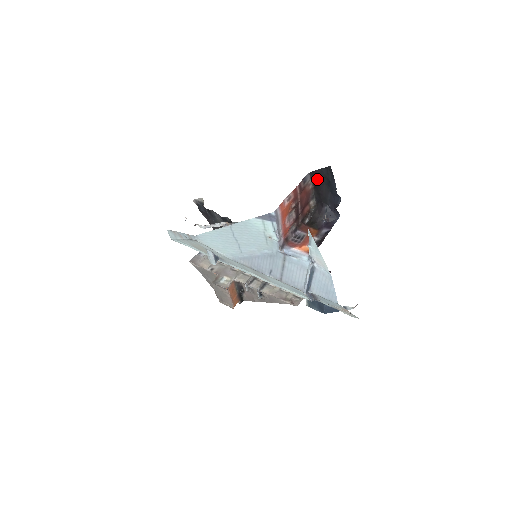
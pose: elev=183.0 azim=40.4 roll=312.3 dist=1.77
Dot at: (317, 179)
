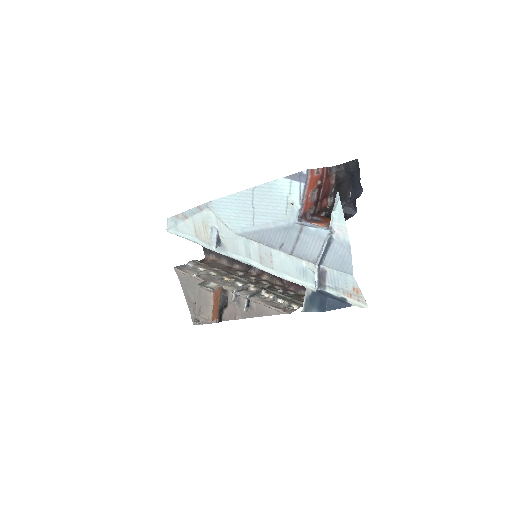
Dot at: (341, 174)
